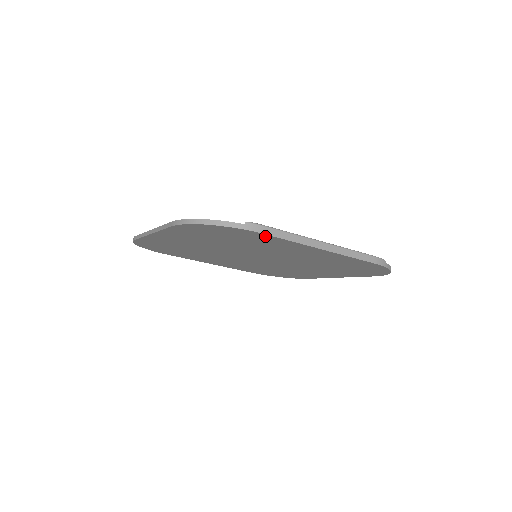
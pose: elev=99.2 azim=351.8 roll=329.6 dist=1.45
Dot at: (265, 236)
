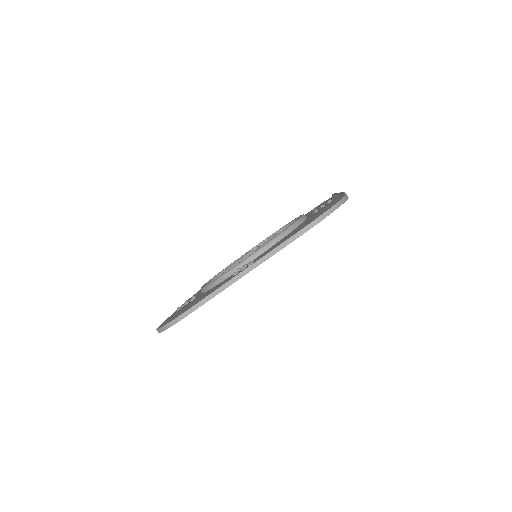
Dot at: occluded
